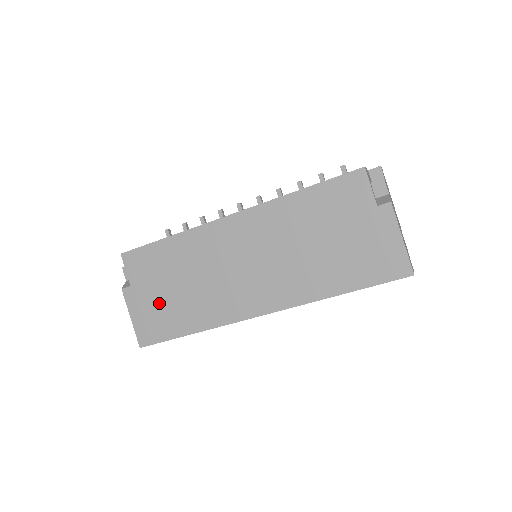
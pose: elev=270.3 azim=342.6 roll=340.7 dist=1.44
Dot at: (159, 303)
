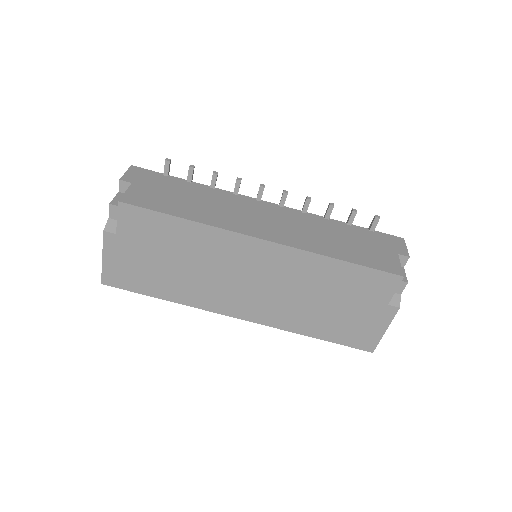
Dot at: (142, 263)
